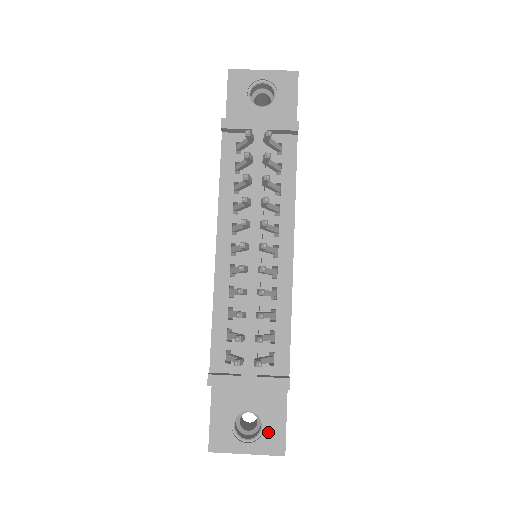
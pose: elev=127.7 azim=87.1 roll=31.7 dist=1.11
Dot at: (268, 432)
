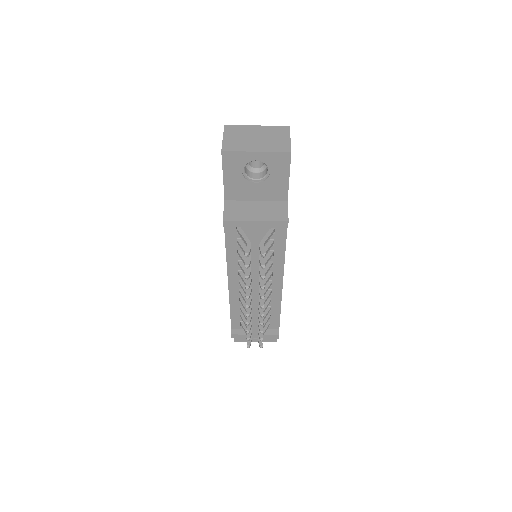
Dot at: occluded
